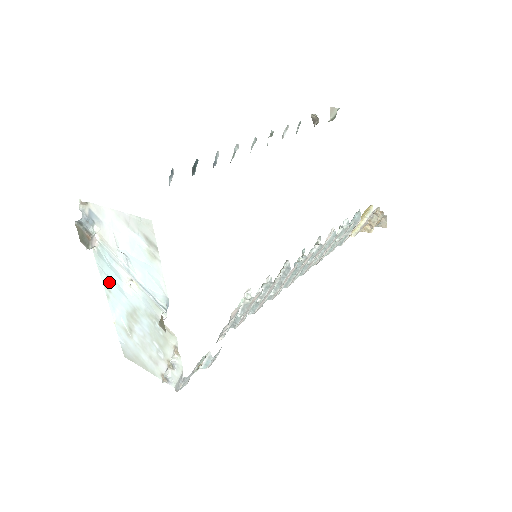
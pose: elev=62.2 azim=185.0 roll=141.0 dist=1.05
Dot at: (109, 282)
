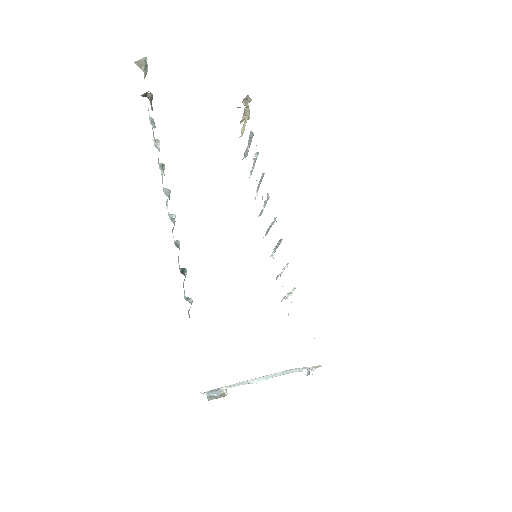
Dot at: occluded
